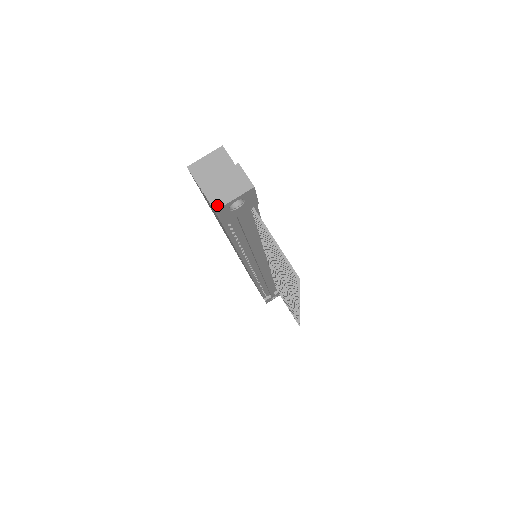
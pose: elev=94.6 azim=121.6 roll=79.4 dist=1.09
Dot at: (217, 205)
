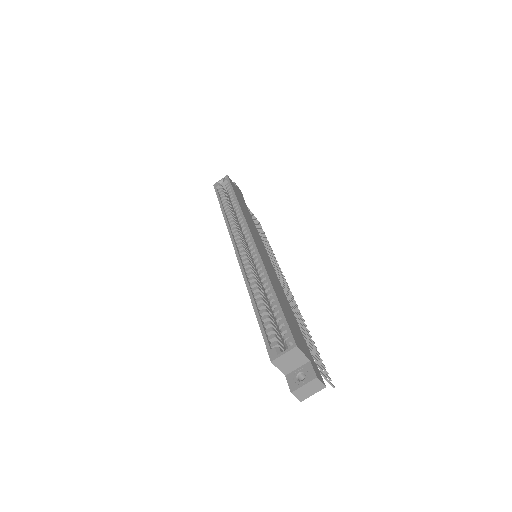
Dot at: (302, 399)
